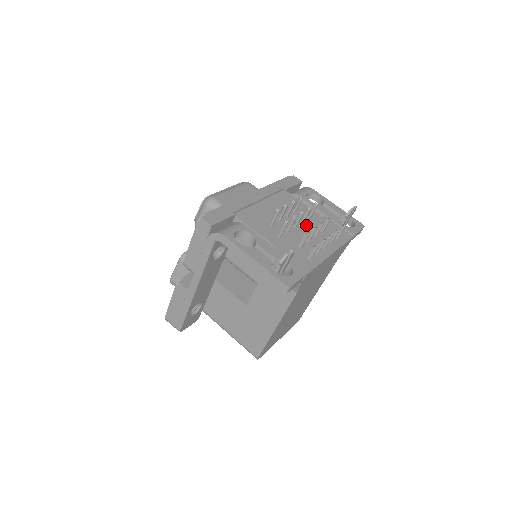
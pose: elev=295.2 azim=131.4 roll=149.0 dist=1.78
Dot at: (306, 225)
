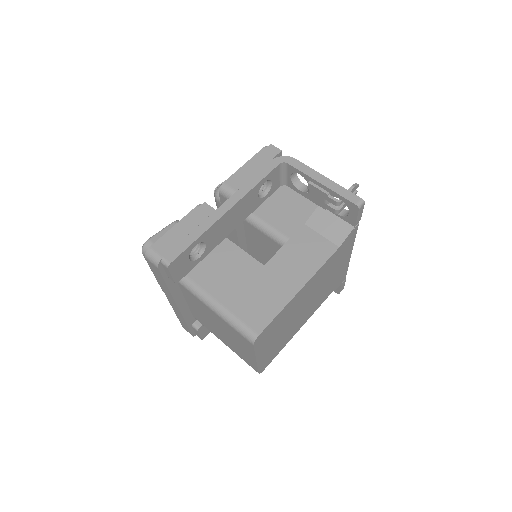
Dot at: occluded
